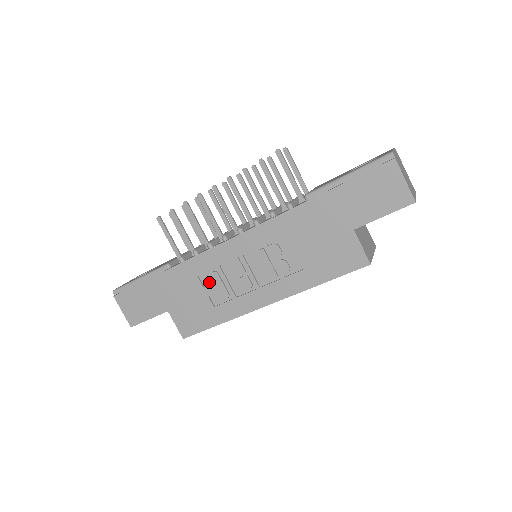
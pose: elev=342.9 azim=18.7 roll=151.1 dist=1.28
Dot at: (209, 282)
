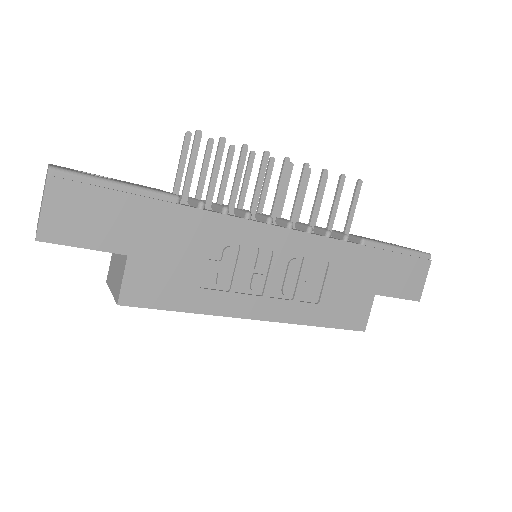
Dot at: (215, 255)
